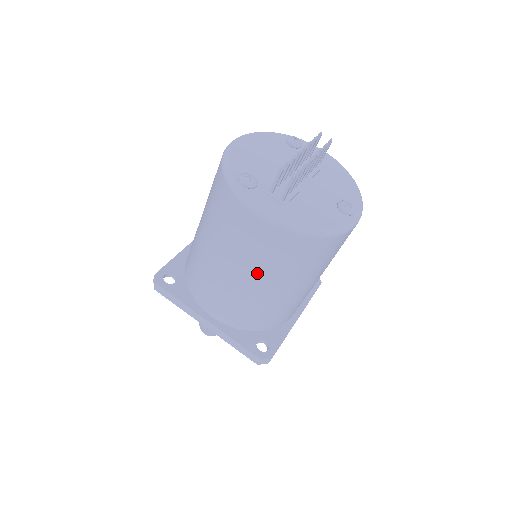
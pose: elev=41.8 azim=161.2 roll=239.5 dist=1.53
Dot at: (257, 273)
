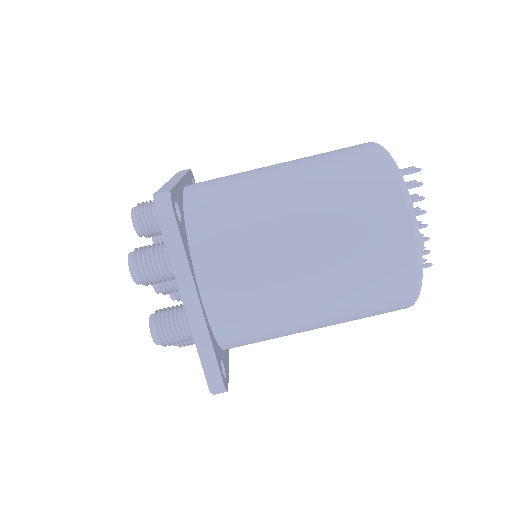
Dot at: (302, 166)
